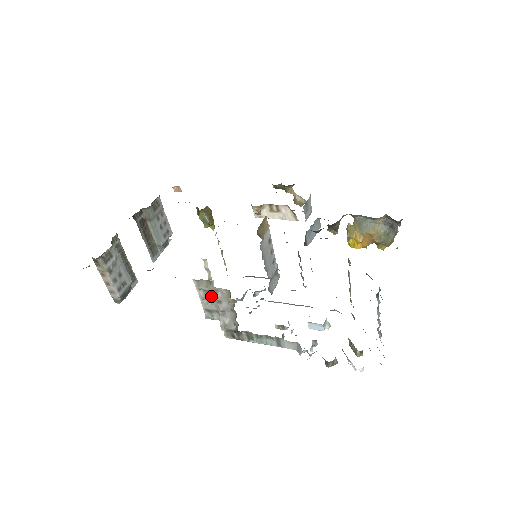
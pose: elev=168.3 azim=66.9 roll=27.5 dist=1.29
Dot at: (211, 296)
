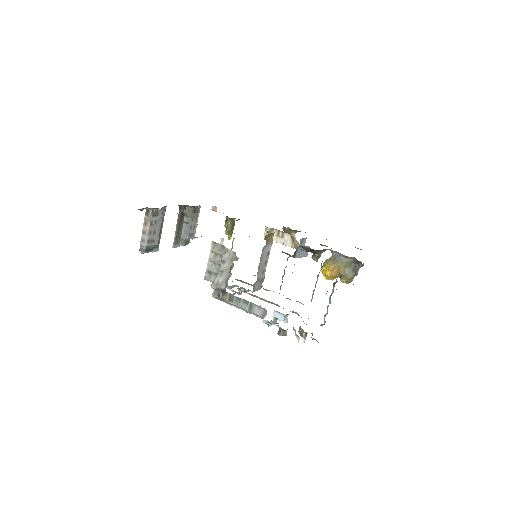
Dot at: (218, 259)
